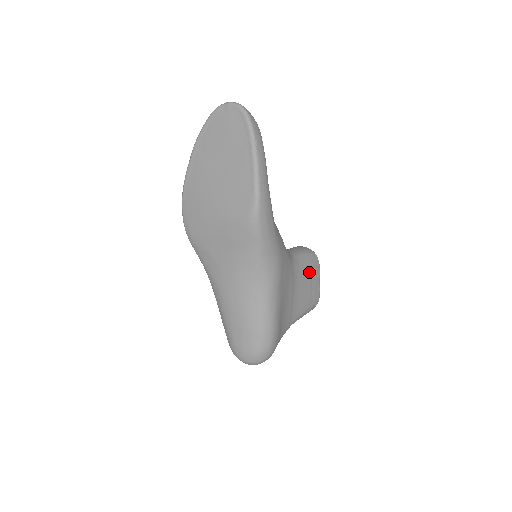
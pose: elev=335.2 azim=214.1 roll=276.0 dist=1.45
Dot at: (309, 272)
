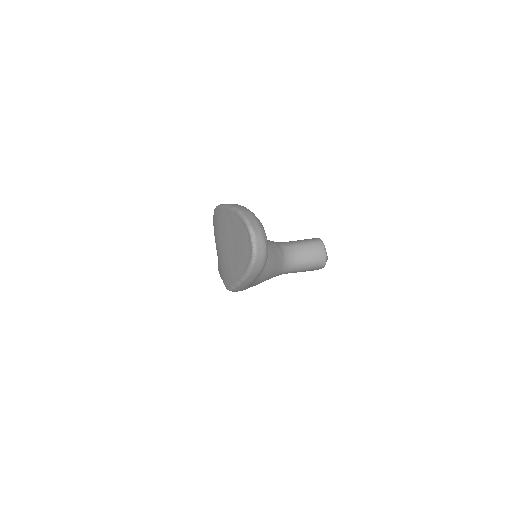
Dot at: (304, 271)
